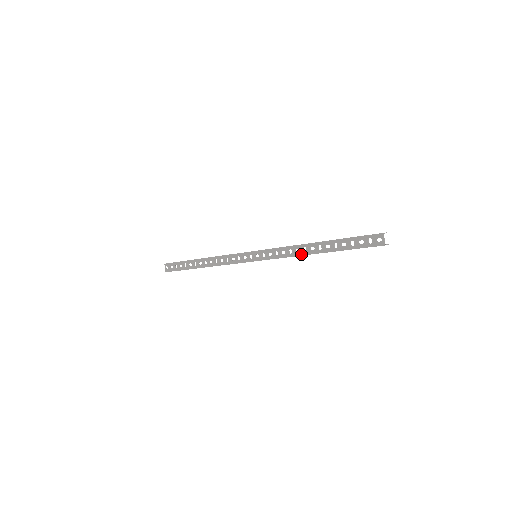
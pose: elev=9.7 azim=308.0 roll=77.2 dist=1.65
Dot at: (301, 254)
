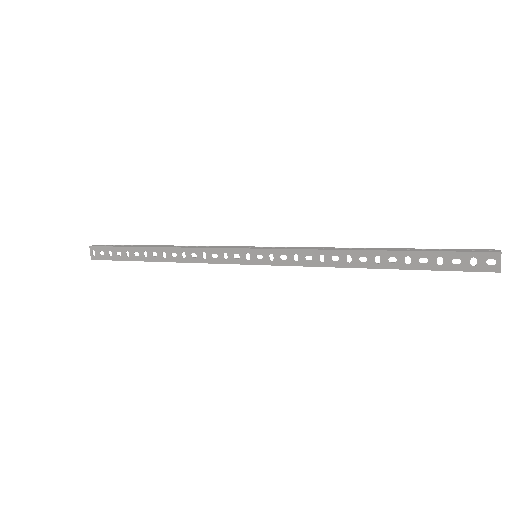
Dot at: (341, 265)
